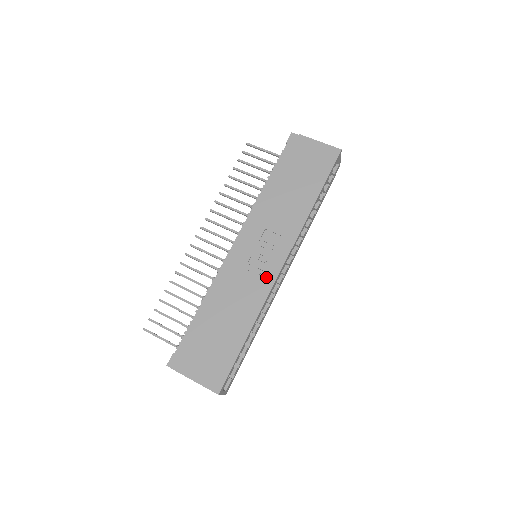
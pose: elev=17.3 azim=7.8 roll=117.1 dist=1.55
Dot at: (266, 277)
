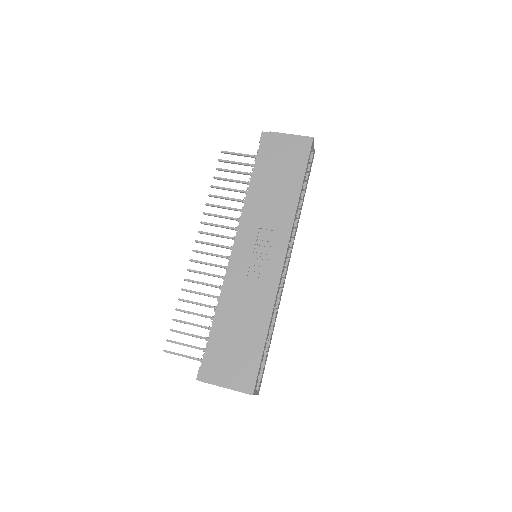
Dot at: (271, 273)
